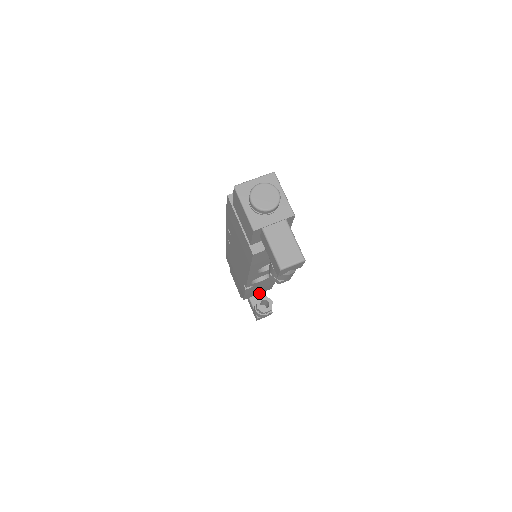
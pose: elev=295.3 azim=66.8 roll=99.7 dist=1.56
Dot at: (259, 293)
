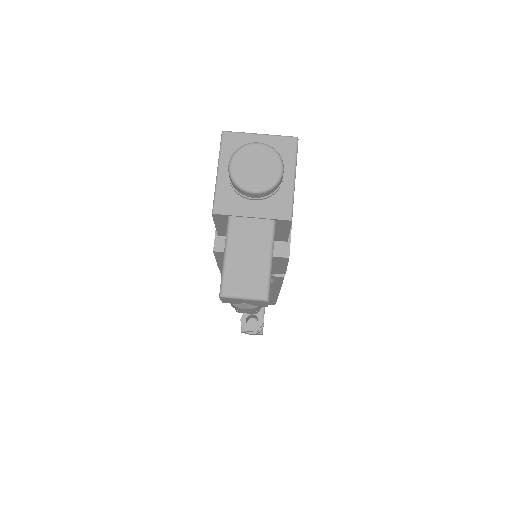
Dot at: occluded
